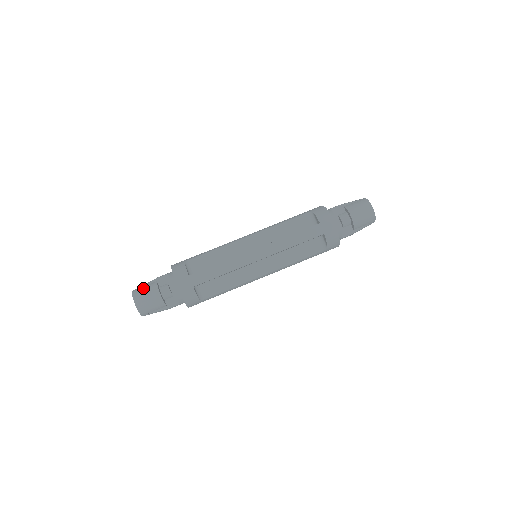
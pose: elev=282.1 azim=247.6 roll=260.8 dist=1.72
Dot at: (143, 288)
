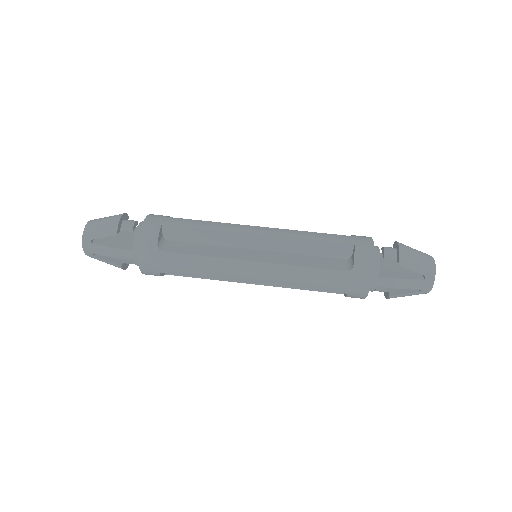
Dot at: occluded
